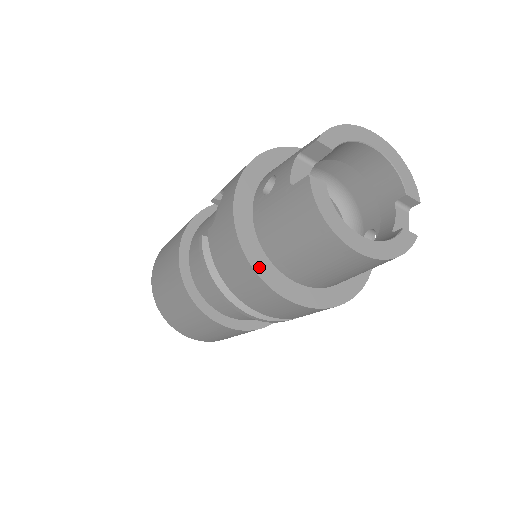
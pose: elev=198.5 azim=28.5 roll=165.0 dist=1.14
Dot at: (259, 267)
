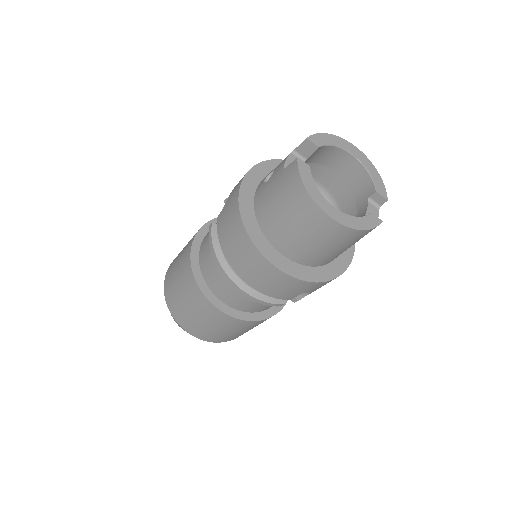
Dot at: (254, 236)
